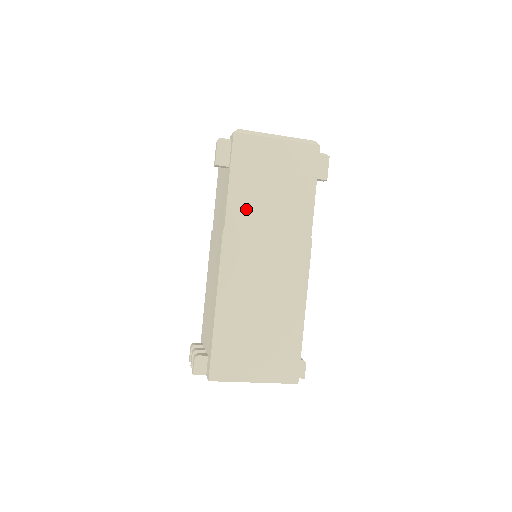
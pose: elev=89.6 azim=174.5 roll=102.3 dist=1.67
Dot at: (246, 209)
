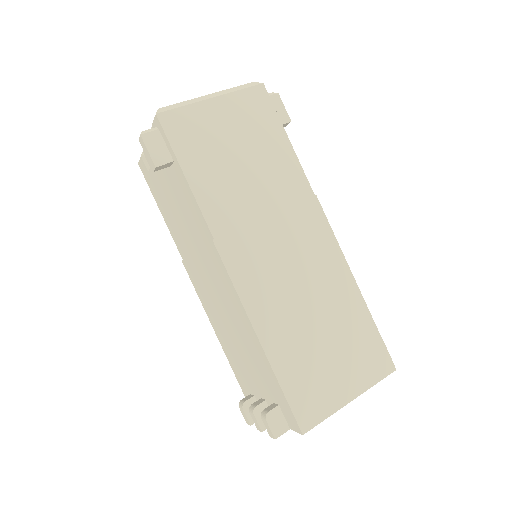
Dot at: (225, 201)
